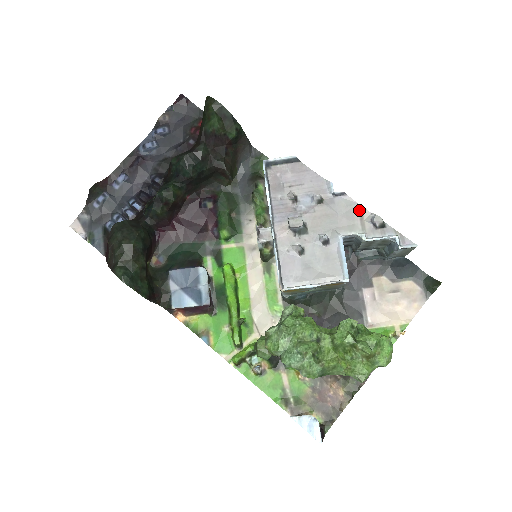
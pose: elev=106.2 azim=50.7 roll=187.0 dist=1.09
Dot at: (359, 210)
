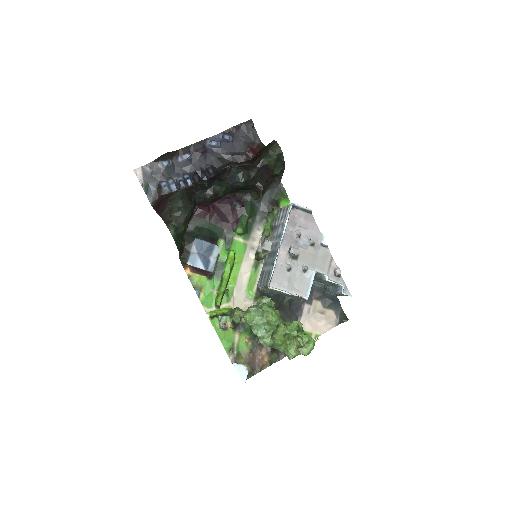
Dot at: (331, 260)
